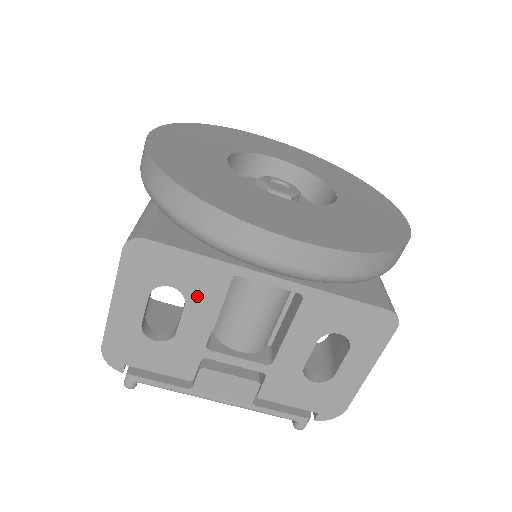
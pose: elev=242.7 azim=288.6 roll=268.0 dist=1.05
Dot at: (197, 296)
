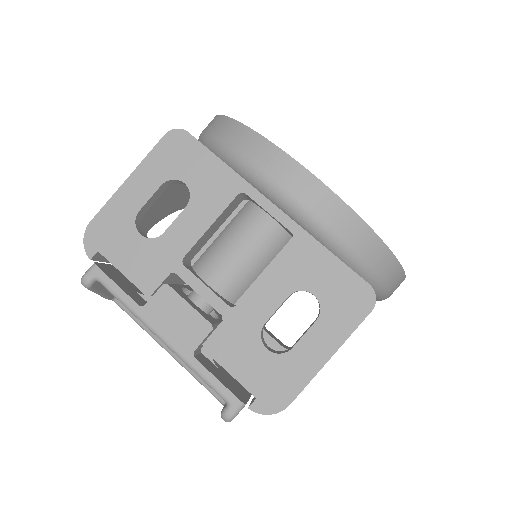
Dot at: (202, 201)
